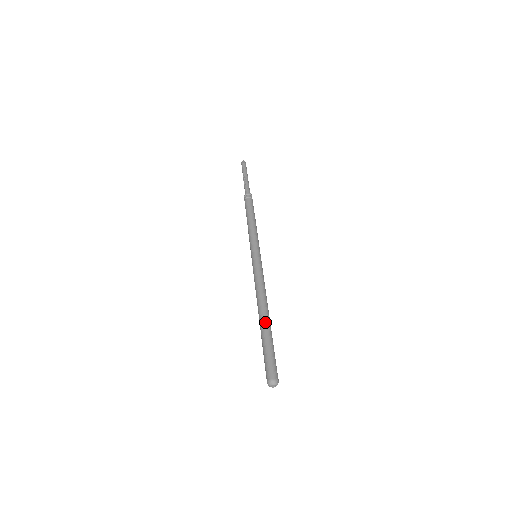
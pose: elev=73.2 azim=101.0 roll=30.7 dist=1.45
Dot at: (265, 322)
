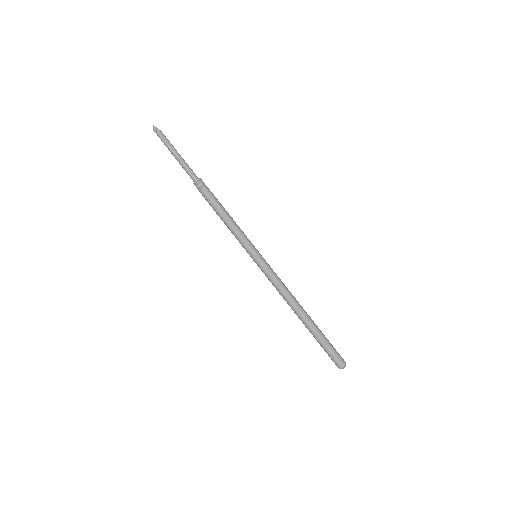
Dot at: (307, 324)
